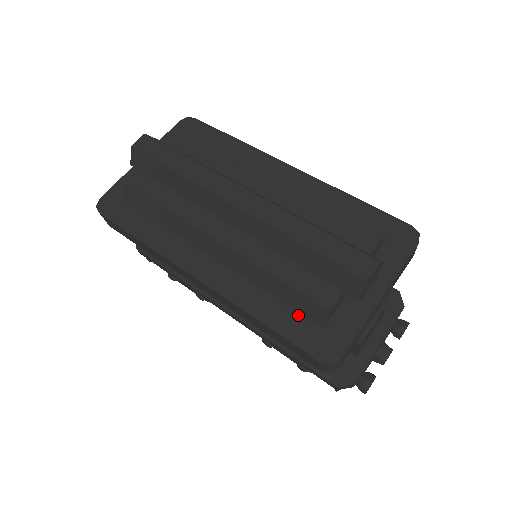
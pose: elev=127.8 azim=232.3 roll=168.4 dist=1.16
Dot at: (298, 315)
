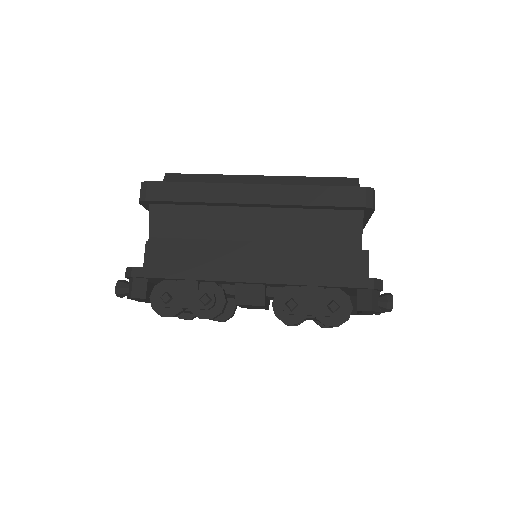
Dot at: occluded
